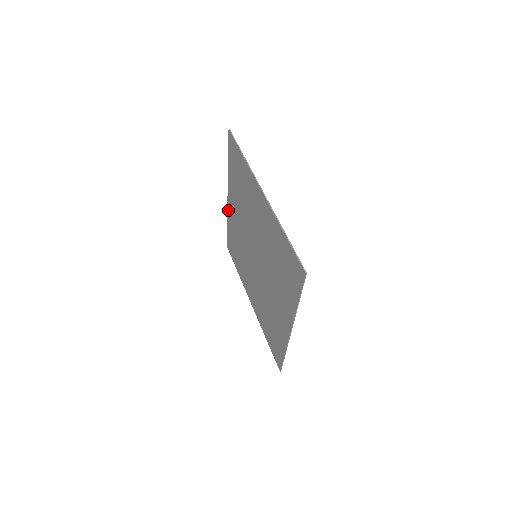
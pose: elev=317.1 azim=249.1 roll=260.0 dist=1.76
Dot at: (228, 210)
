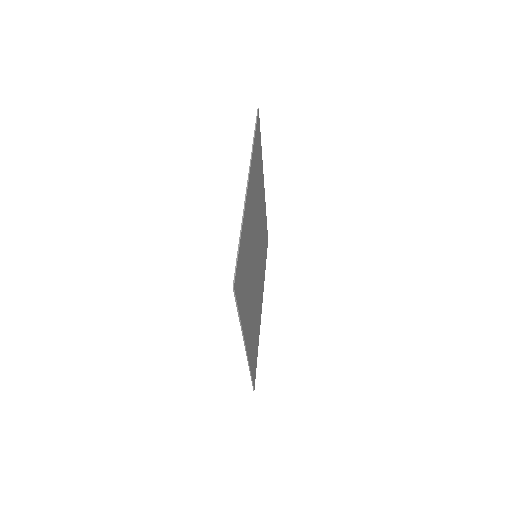
Dot at: (264, 200)
